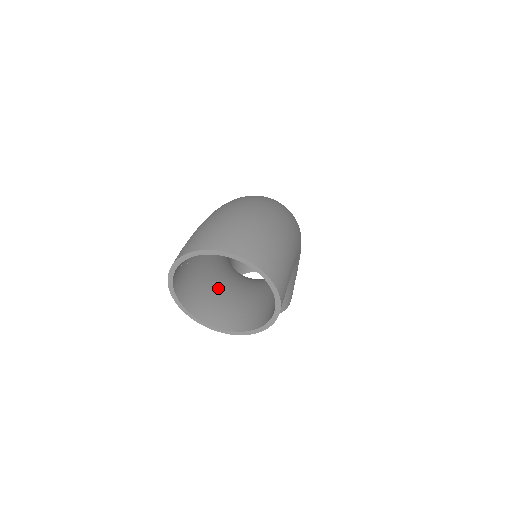
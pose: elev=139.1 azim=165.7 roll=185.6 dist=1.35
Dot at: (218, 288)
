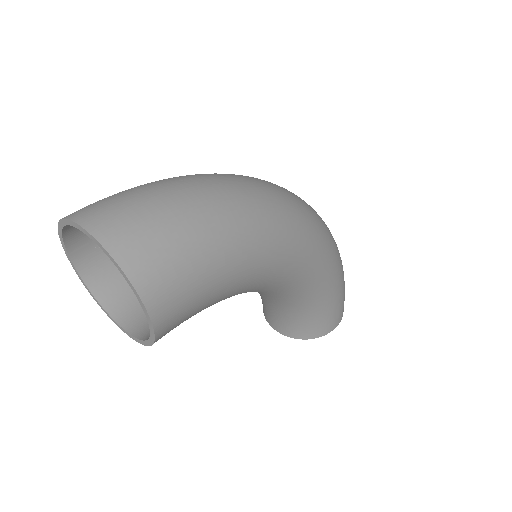
Dot at: occluded
